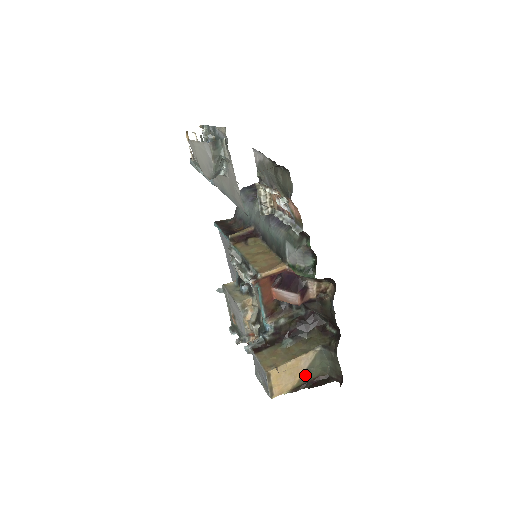
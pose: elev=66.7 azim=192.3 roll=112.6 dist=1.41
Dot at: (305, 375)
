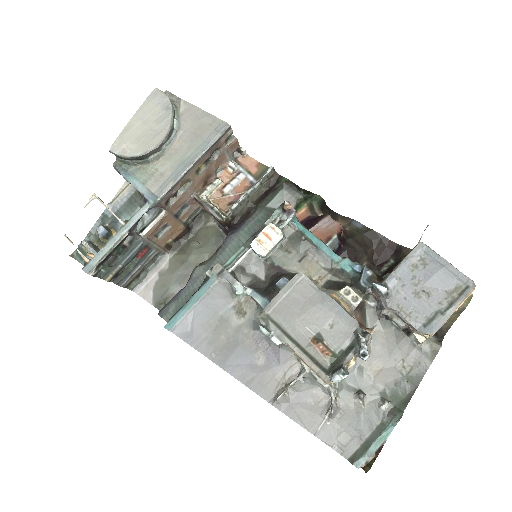
Dot at: occluded
